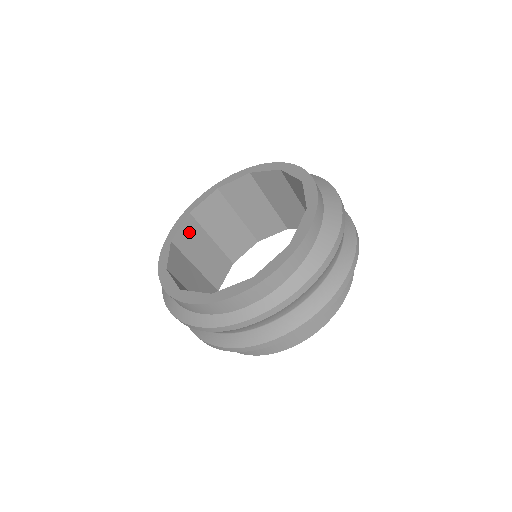
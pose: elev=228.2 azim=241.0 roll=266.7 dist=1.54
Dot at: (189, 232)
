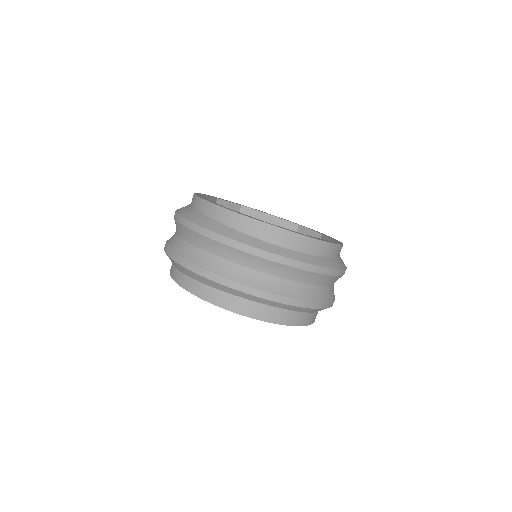
Dot at: occluded
